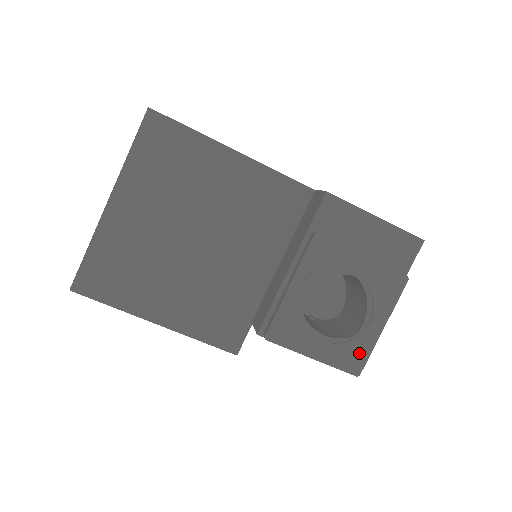
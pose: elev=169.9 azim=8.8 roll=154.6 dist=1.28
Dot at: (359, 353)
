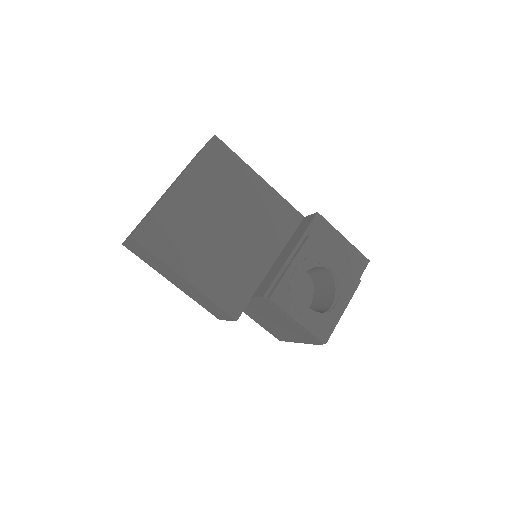
Dot at: (327, 326)
